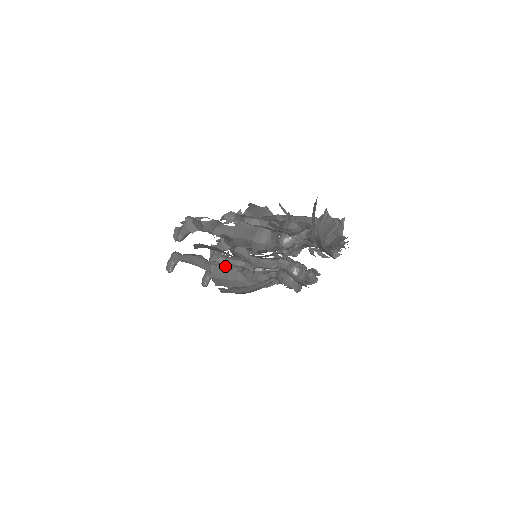
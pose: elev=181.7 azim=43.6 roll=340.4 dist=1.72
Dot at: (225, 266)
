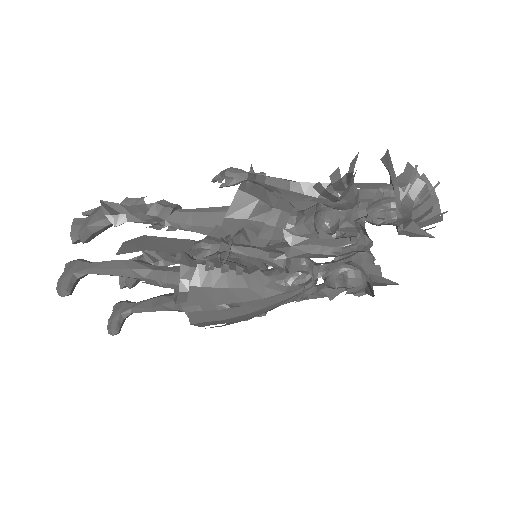
Dot at: (220, 262)
